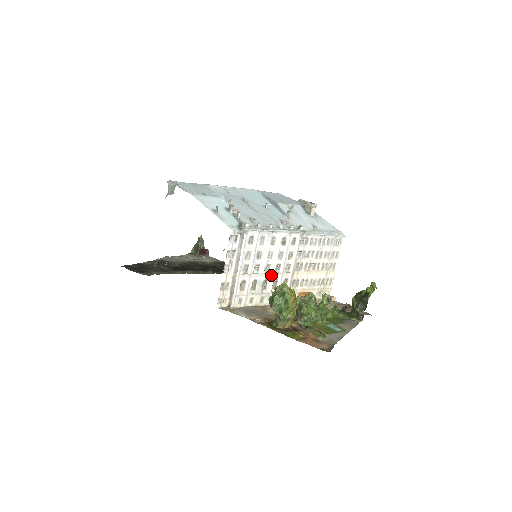
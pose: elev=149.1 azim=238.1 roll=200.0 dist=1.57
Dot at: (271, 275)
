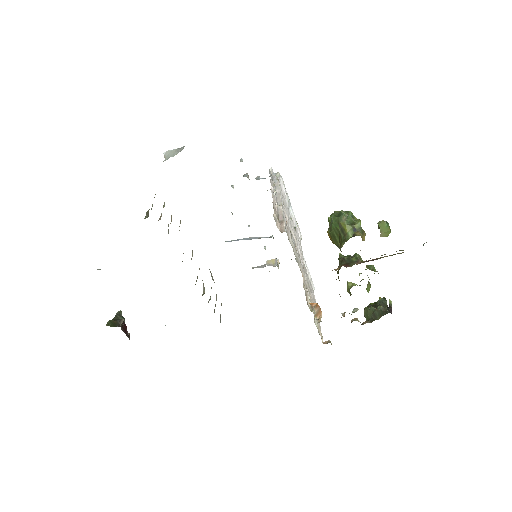
Dot at: (296, 246)
